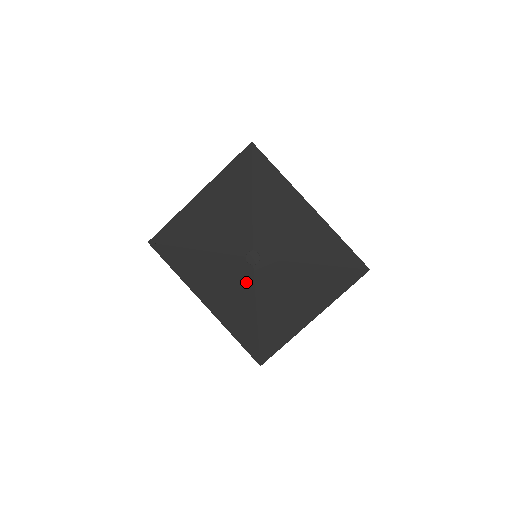
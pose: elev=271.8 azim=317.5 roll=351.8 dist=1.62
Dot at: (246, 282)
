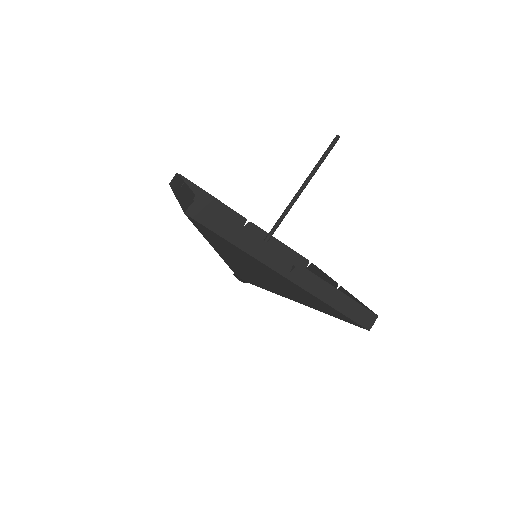
Dot at: occluded
